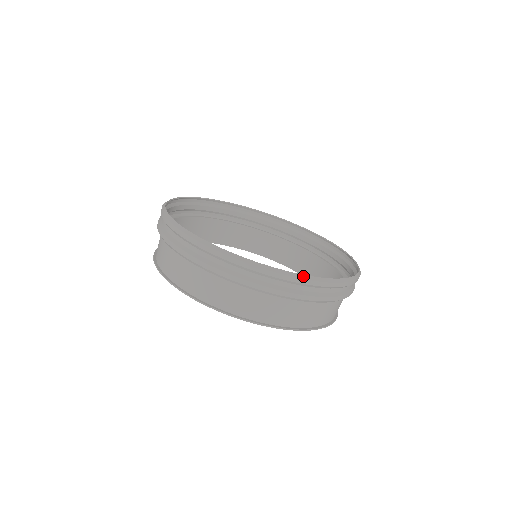
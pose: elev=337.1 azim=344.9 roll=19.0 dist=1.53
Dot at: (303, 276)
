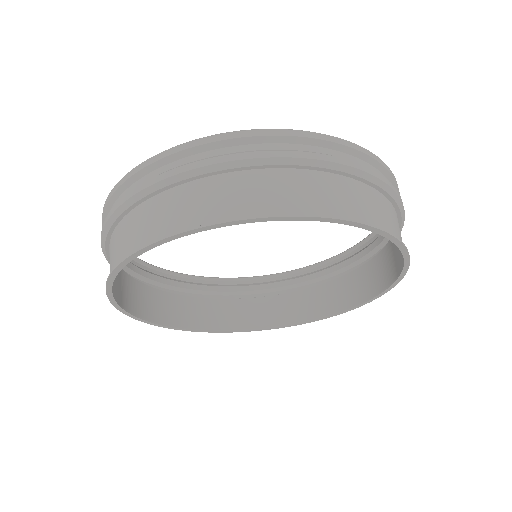
Dot at: (363, 149)
